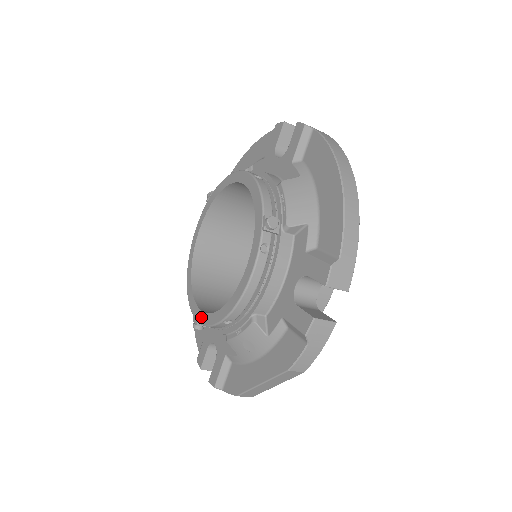
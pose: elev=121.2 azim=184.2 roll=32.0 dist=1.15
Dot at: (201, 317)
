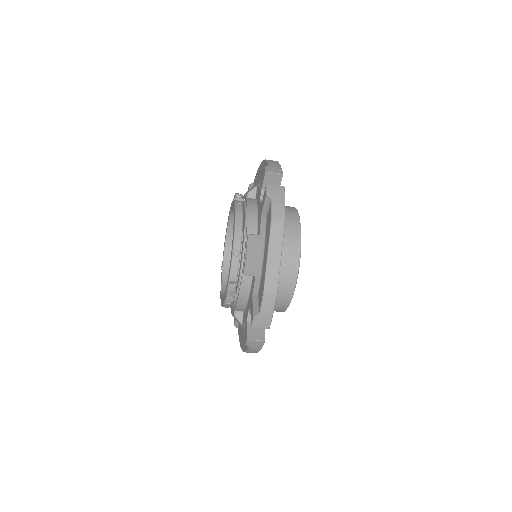
Dot at: (227, 284)
